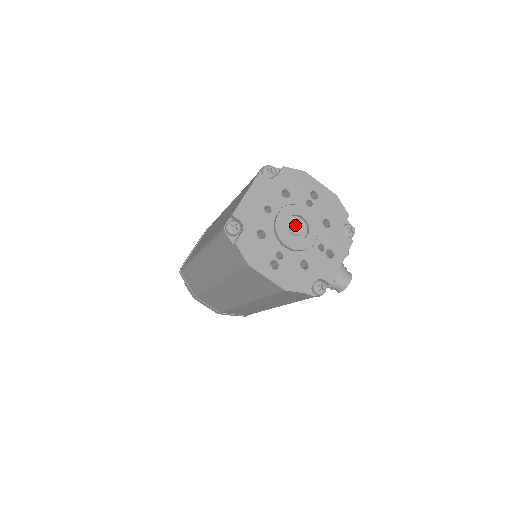
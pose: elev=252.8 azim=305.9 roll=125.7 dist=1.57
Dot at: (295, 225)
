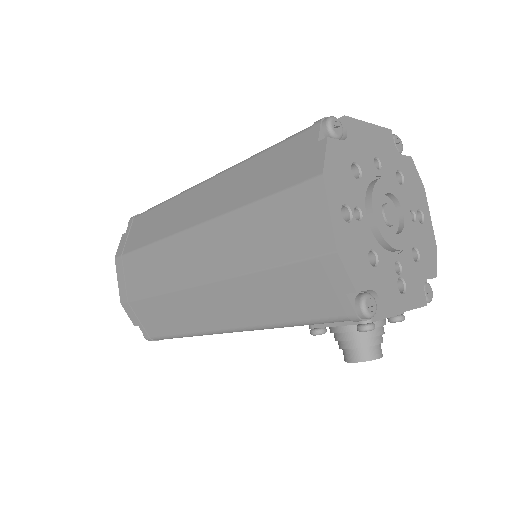
Dot at: (391, 210)
